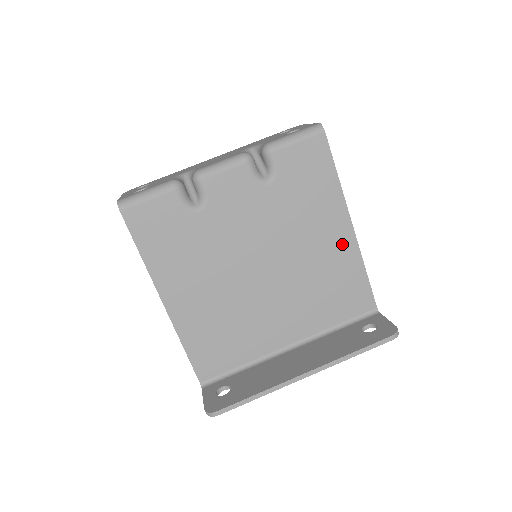
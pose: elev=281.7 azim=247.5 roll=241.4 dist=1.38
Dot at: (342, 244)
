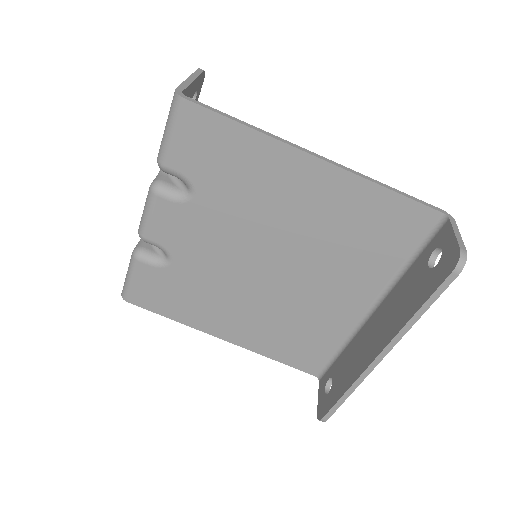
Dot at: (325, 185)
